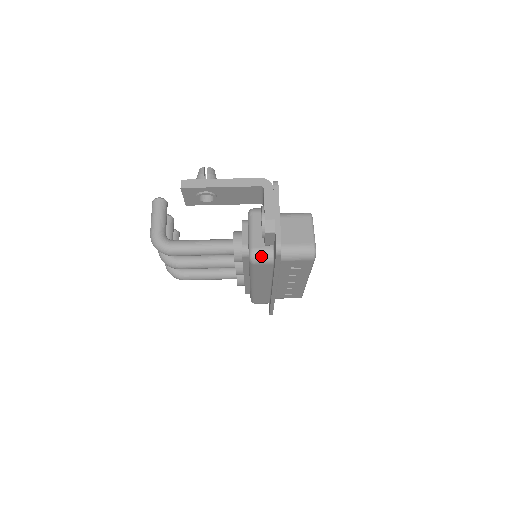
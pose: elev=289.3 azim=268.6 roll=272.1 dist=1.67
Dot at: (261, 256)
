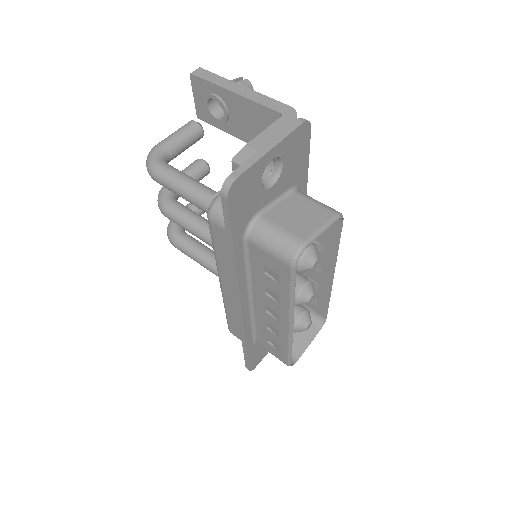
Dot at: (222, 210)
